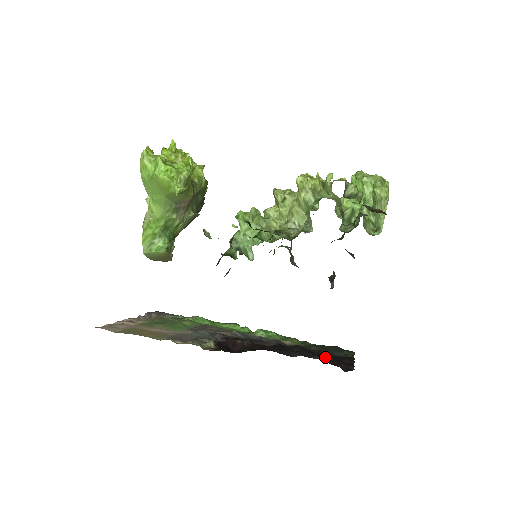
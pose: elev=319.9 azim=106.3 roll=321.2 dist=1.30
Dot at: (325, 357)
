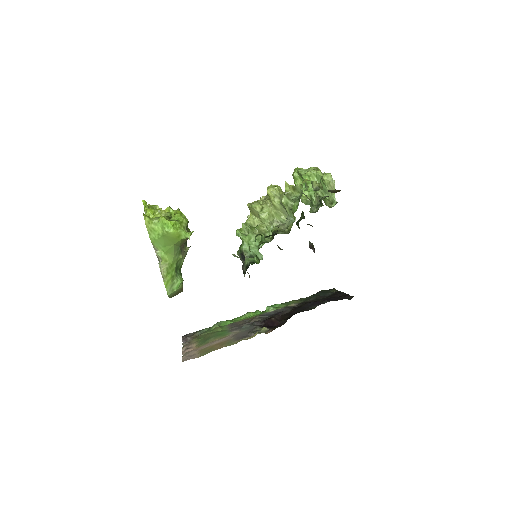
Dot at: (328, 299)
